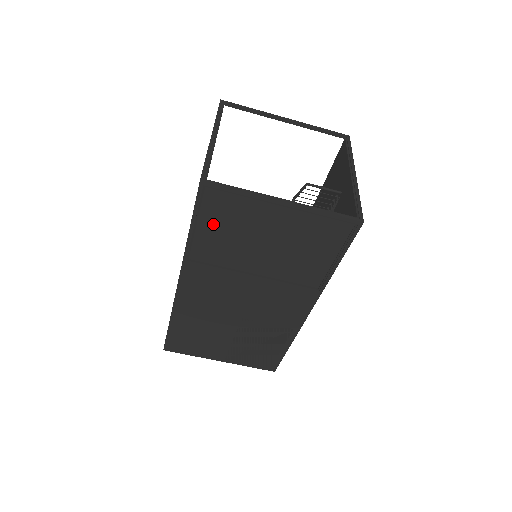
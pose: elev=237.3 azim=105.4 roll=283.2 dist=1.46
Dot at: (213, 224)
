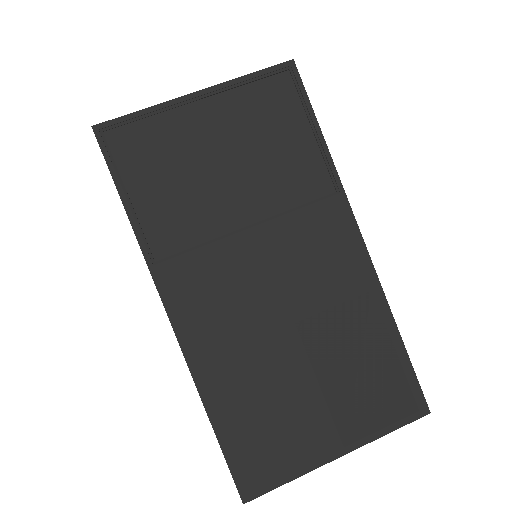
Dot at: (146, 181)
